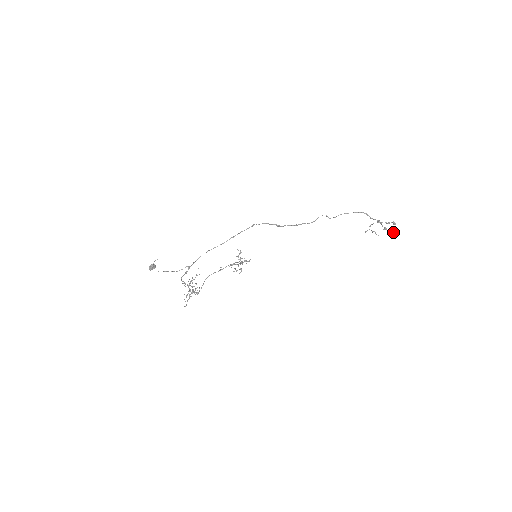
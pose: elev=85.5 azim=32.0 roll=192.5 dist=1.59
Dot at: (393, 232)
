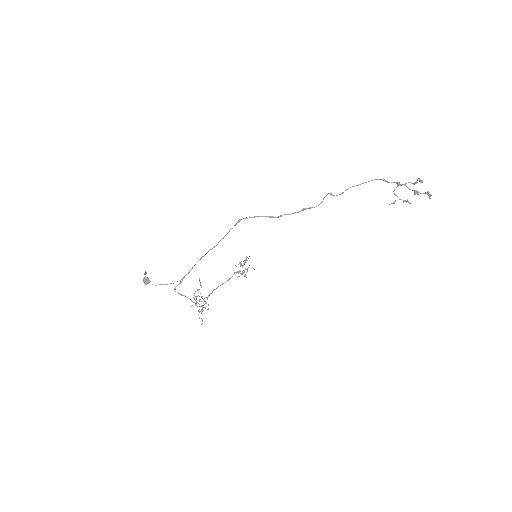
Dot at: (431, 194)
